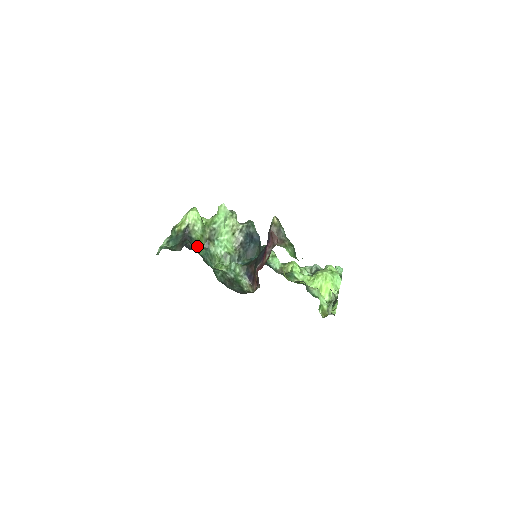
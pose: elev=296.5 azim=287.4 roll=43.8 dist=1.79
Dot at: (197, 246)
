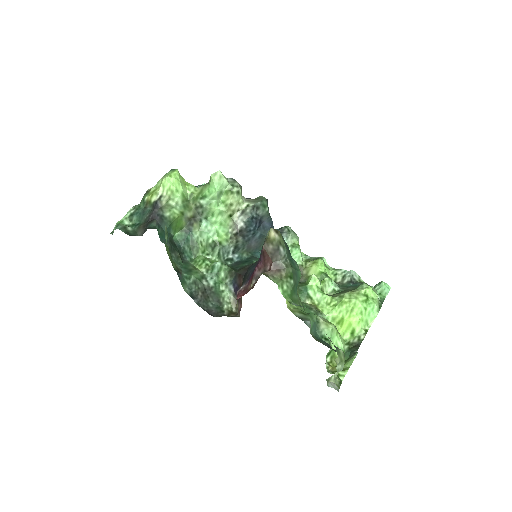
Dot at: (172, 228)
